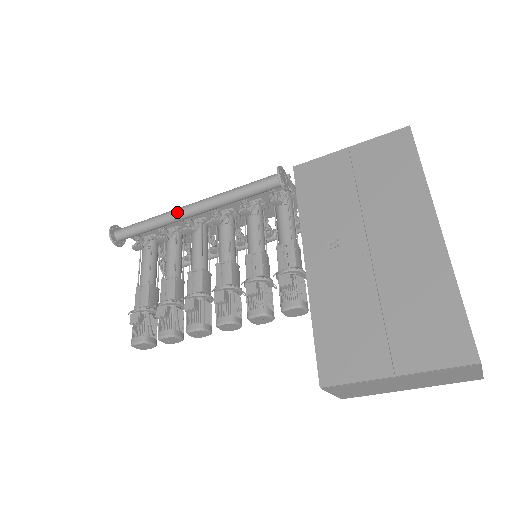
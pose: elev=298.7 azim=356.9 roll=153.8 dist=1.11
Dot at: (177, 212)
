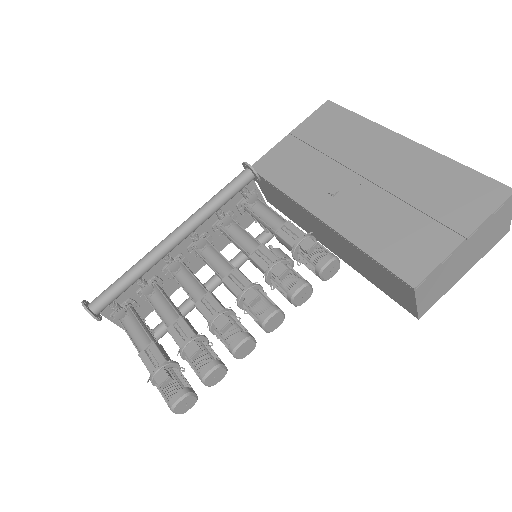
Dot at: (158, 248)
